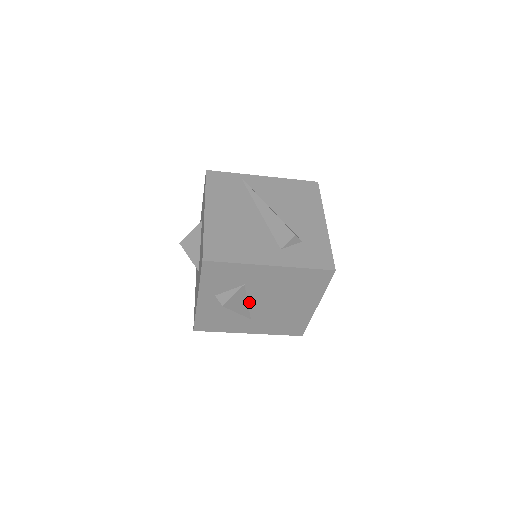
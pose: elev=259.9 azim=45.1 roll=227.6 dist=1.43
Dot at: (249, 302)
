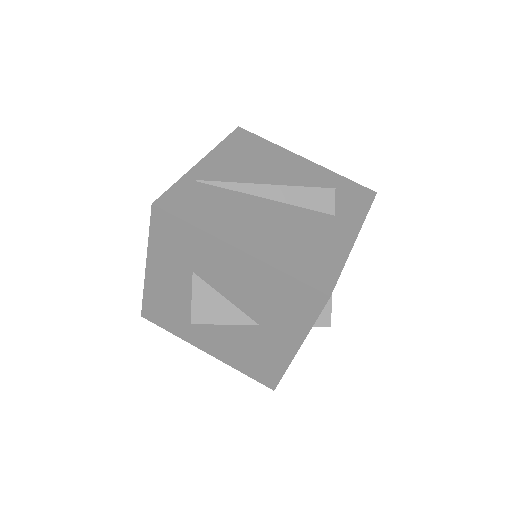
Dot at: occluded
